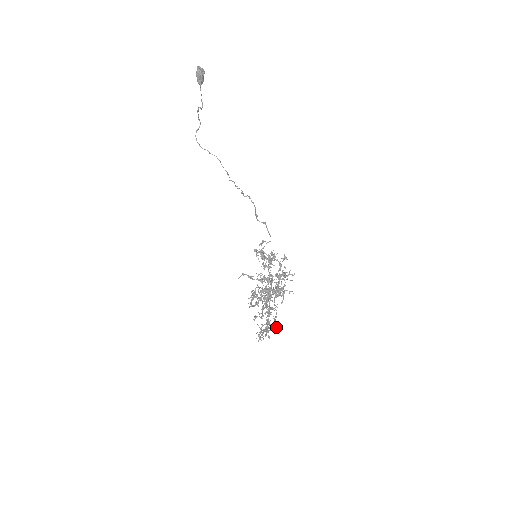
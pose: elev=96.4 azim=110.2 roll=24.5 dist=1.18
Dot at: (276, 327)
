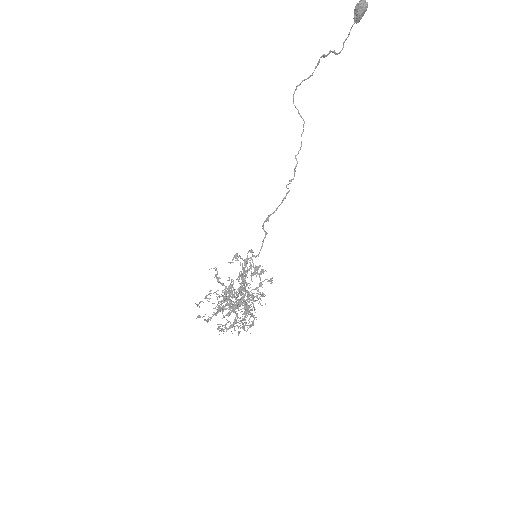
Dot at: occluded
